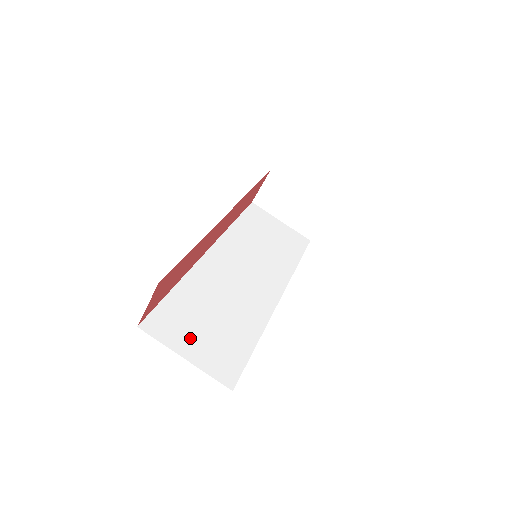
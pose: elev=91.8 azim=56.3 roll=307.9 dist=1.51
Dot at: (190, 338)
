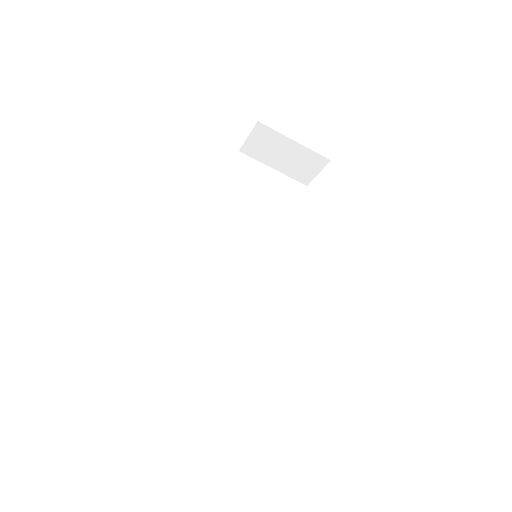
Dot at: (207, 375)
